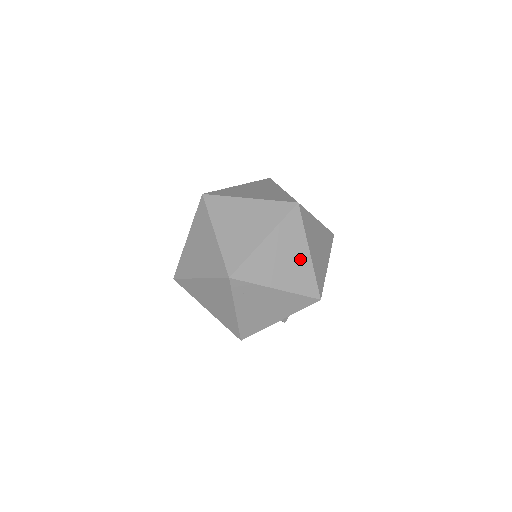
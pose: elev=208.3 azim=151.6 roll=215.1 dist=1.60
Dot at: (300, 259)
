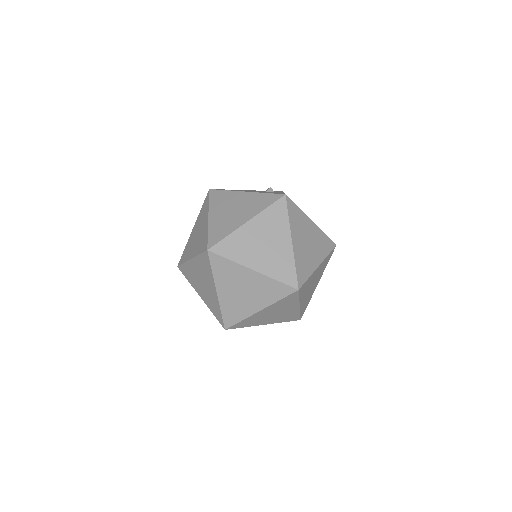
Dot at: (314, 287)
